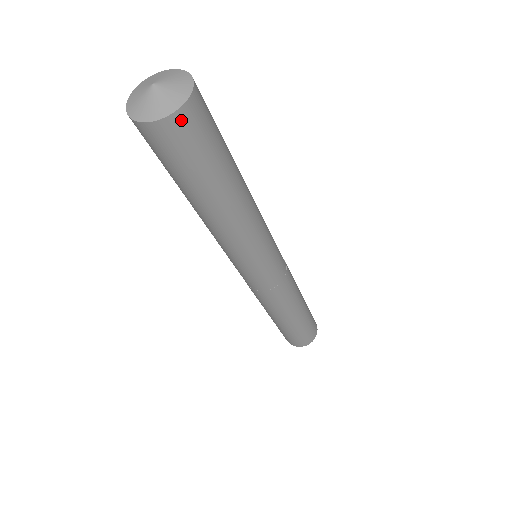
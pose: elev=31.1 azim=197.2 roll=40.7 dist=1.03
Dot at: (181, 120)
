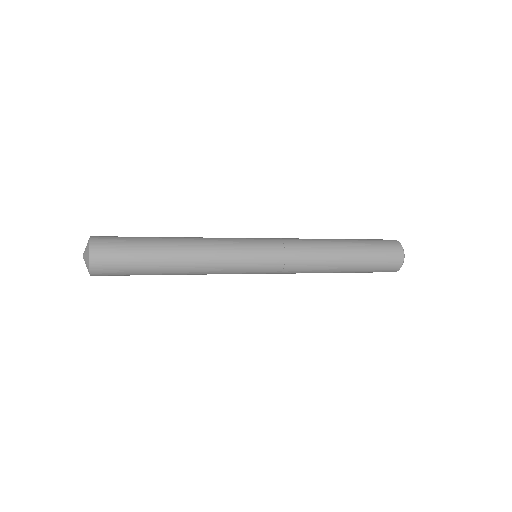
Dot at: occluded
